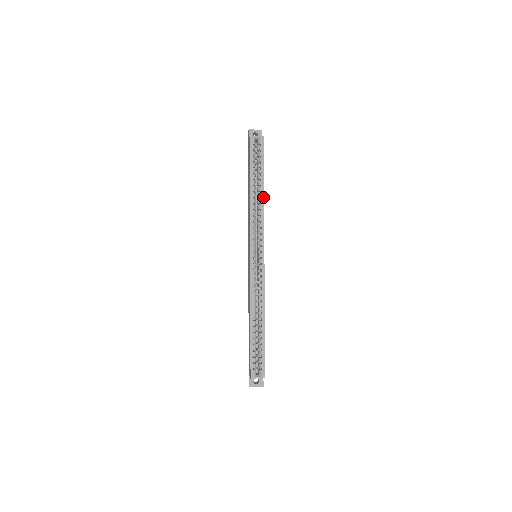
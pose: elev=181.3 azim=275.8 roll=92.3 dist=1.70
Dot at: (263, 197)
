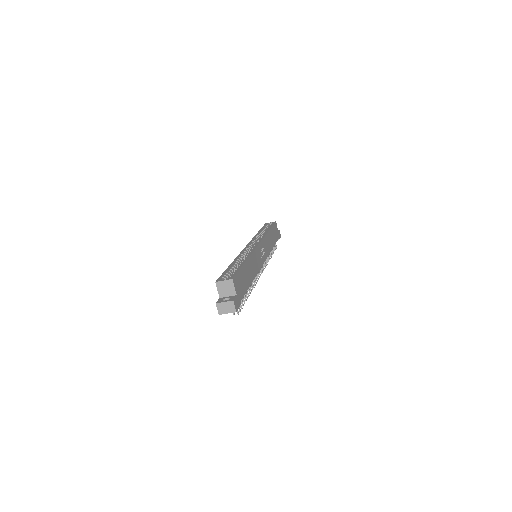
Dot at: (268, 231)
